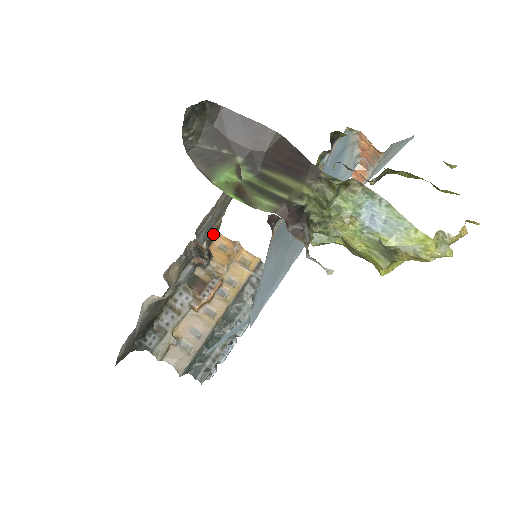
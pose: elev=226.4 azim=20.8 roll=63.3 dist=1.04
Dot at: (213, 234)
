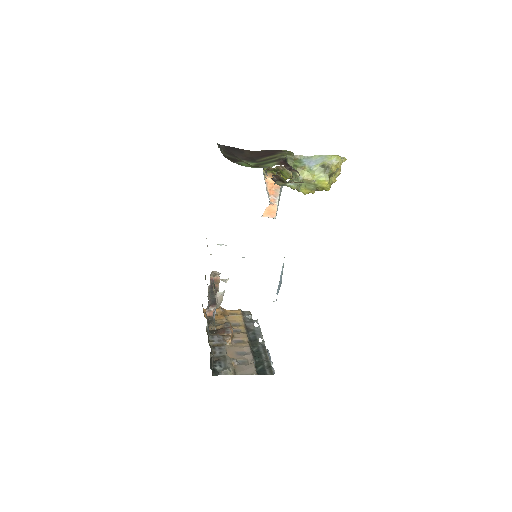
Dot at: occluded
